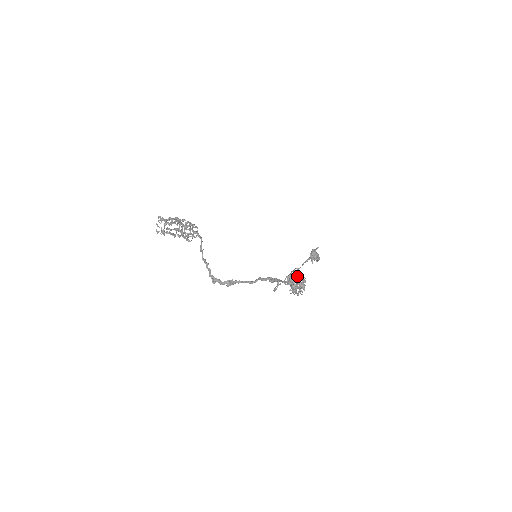
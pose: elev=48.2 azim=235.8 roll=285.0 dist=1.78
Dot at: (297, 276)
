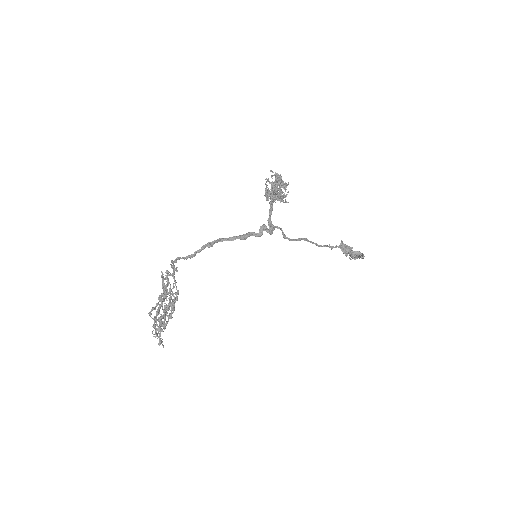
Dot at: occluded
